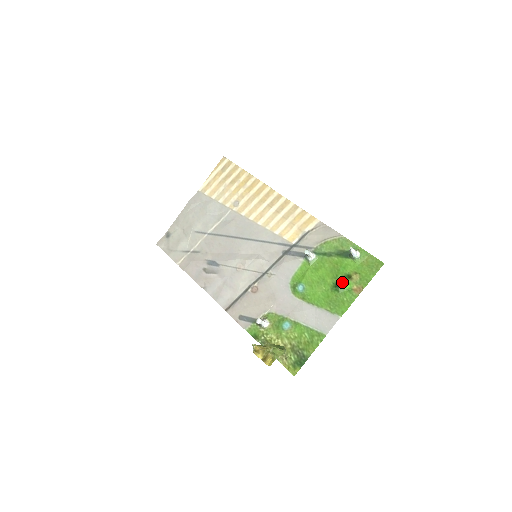
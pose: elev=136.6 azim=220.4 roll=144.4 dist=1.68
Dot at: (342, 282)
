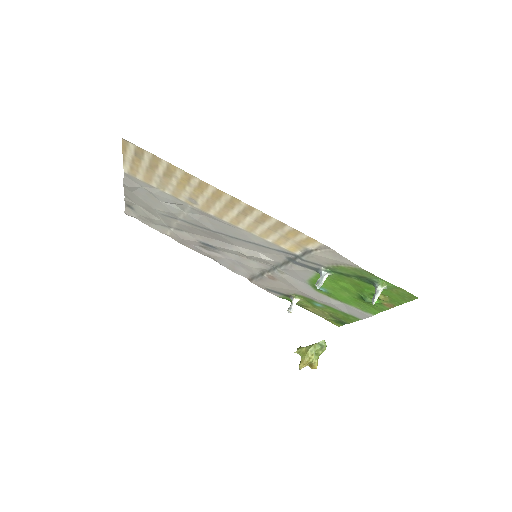
Dot at: (369, 298)
